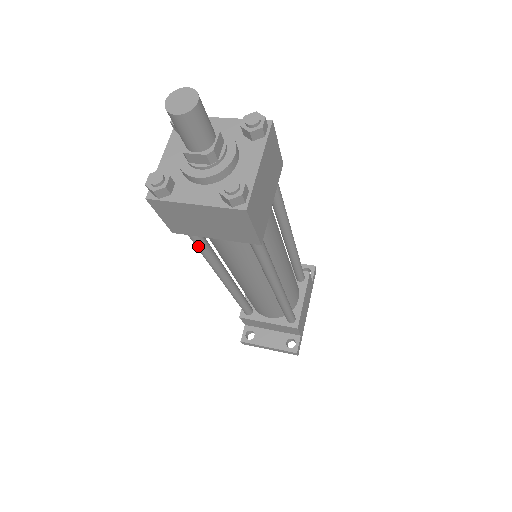
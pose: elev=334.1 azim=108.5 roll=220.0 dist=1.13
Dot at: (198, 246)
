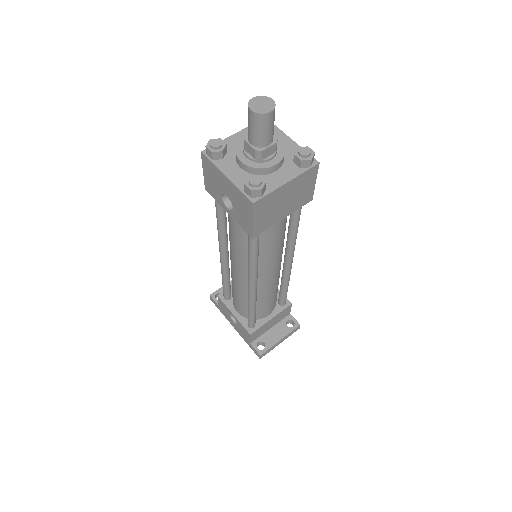
Dot at: (257, 248)
